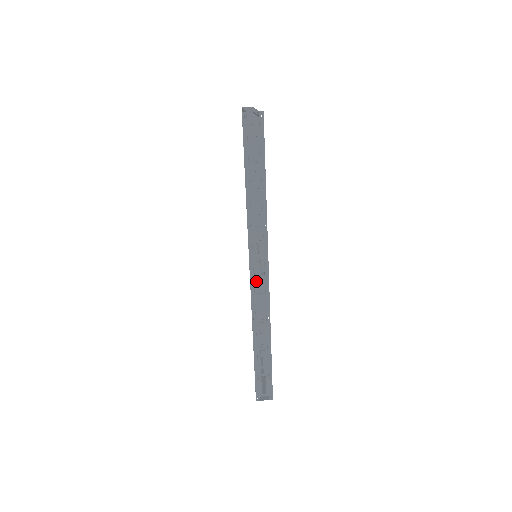
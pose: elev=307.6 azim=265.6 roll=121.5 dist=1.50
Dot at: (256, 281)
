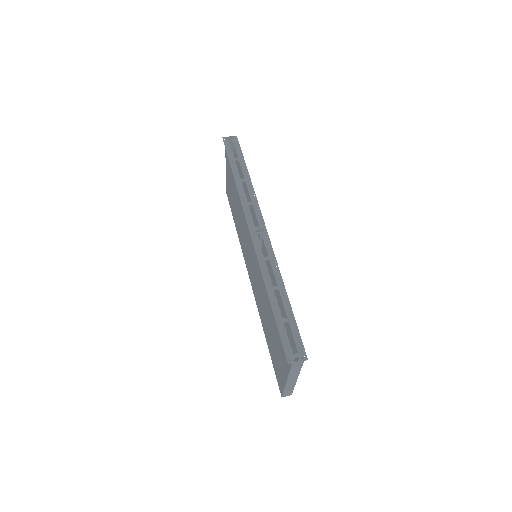
Dot at: (256, 236)
